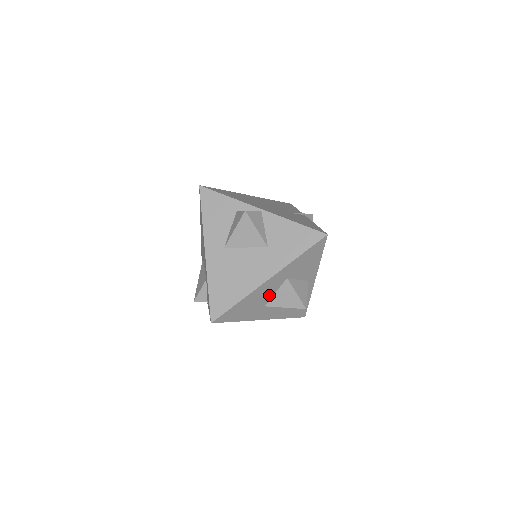
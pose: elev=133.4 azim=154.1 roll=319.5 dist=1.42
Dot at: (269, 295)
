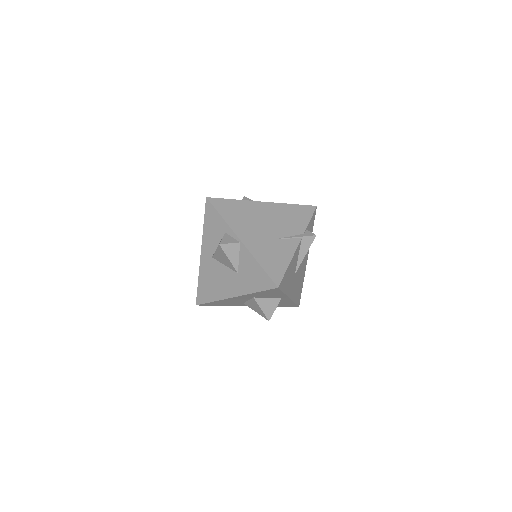
Dot at: (243, 300)
